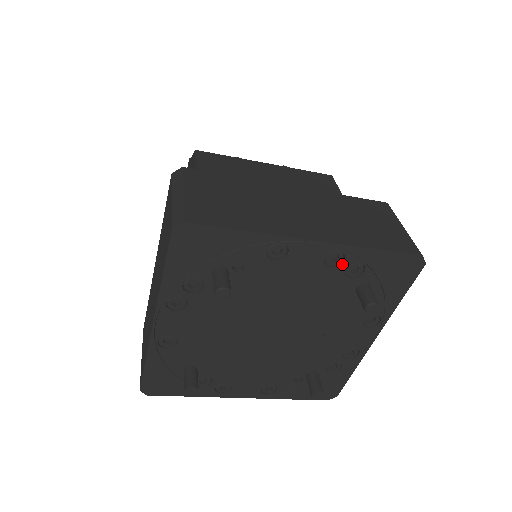
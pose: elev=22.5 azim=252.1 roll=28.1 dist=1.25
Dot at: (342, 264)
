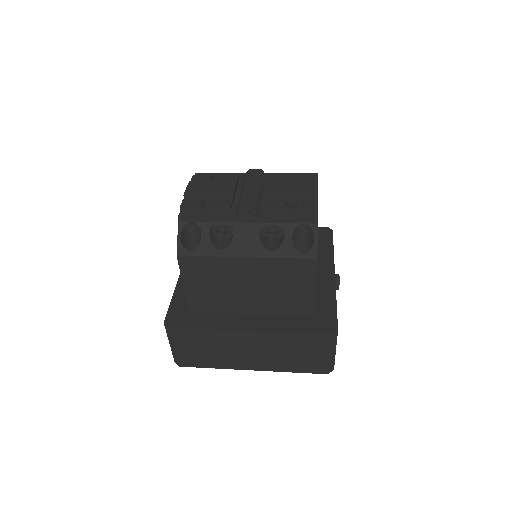
Dot at: occluded
